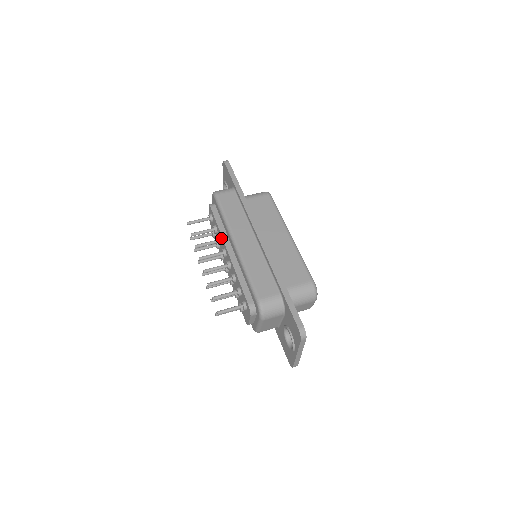
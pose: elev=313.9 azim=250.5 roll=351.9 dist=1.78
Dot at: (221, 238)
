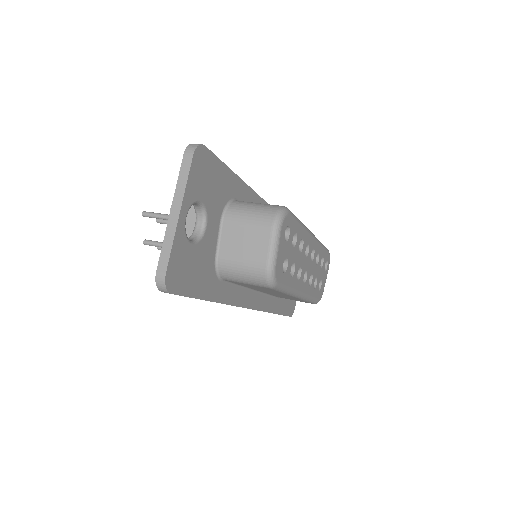
Dot at: occluded
